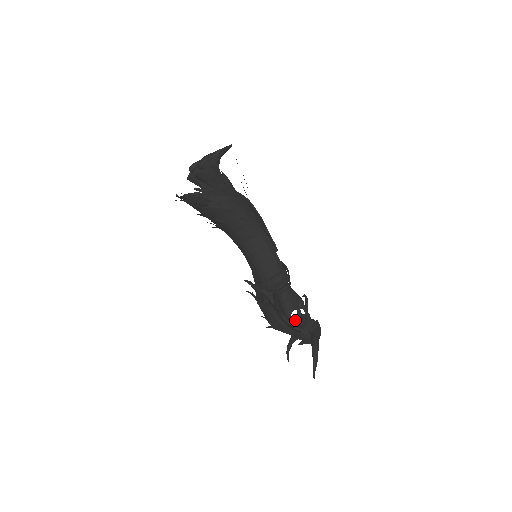
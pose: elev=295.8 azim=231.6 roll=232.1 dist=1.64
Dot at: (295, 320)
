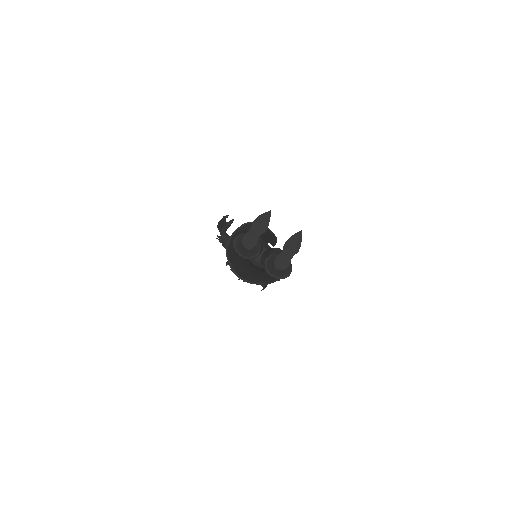
Dot at: occluded
